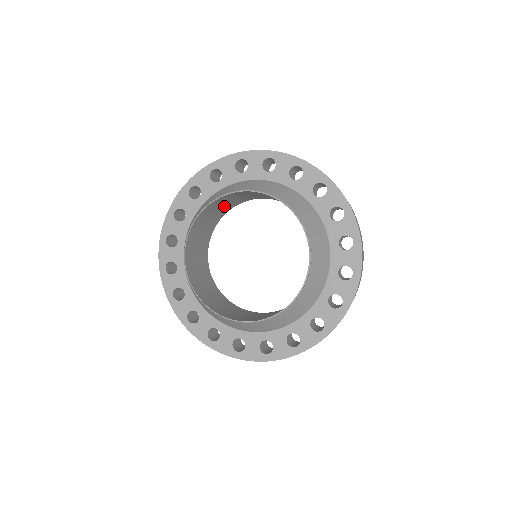
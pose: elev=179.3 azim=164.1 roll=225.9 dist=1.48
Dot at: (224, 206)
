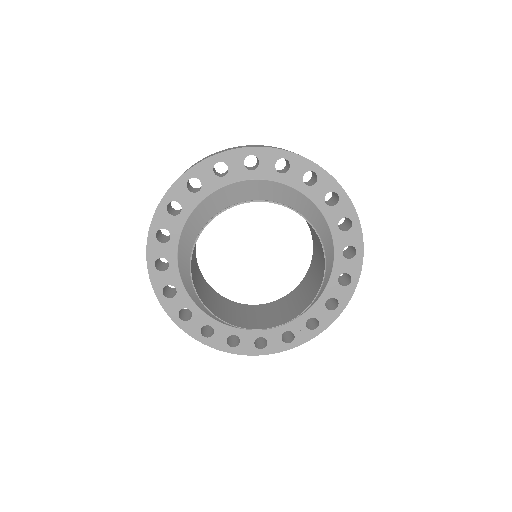
Dot at: occluded
